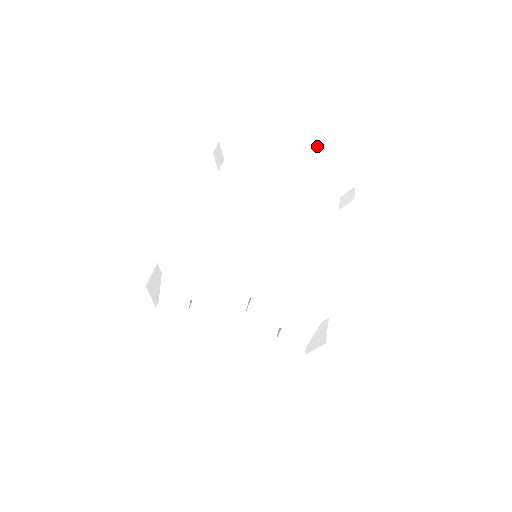
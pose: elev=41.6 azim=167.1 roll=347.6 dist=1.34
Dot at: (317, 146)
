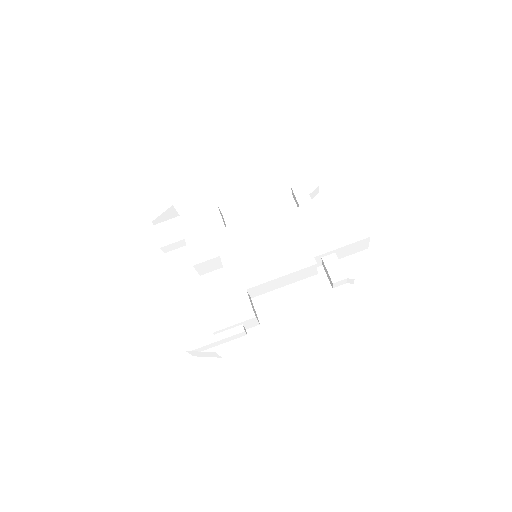
Dot at: occluded
